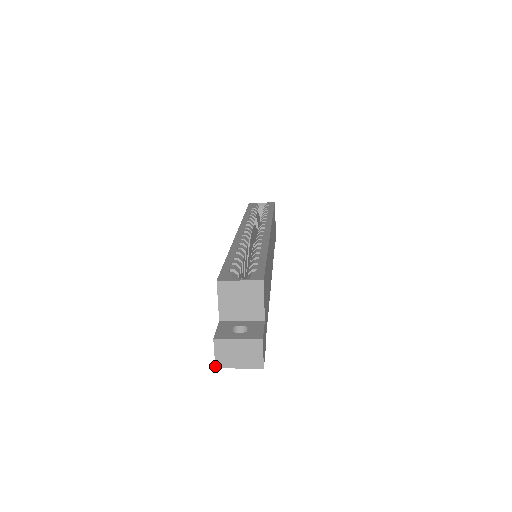
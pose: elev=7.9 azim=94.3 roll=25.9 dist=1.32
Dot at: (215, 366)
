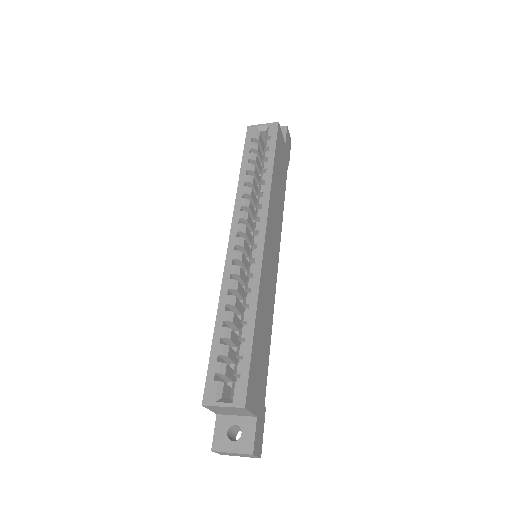
Dot at: (220, 454)
